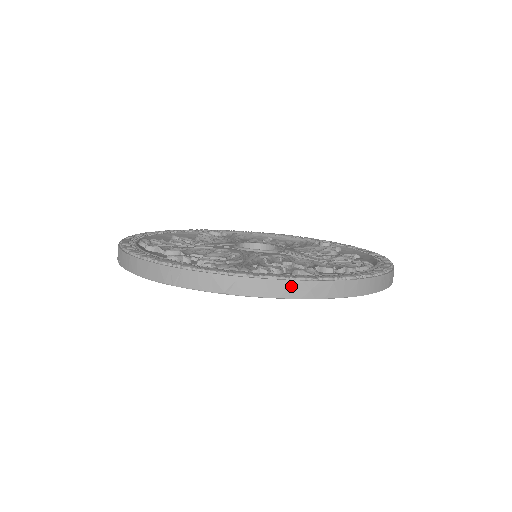
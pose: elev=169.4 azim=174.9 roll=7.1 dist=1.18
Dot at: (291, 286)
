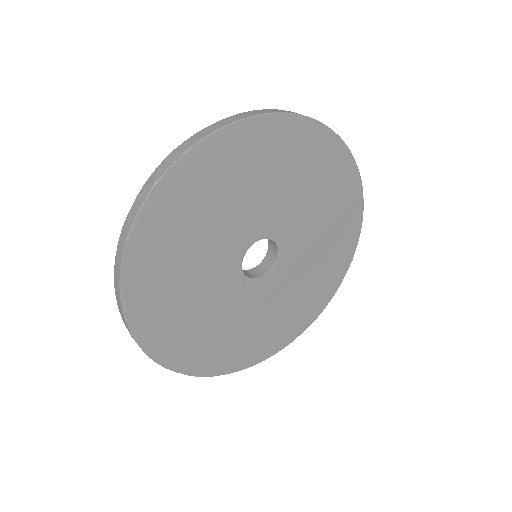
Dot at: (198, 135)
